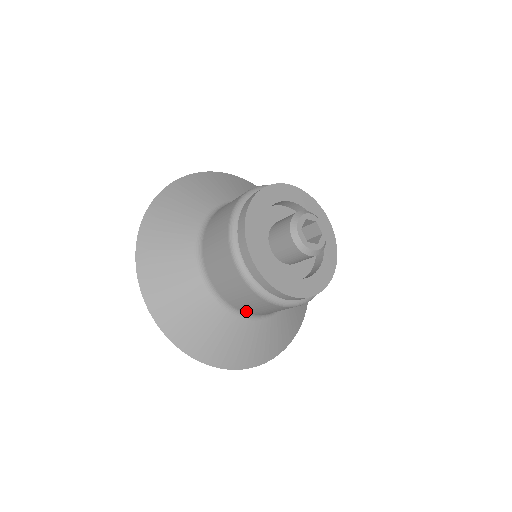
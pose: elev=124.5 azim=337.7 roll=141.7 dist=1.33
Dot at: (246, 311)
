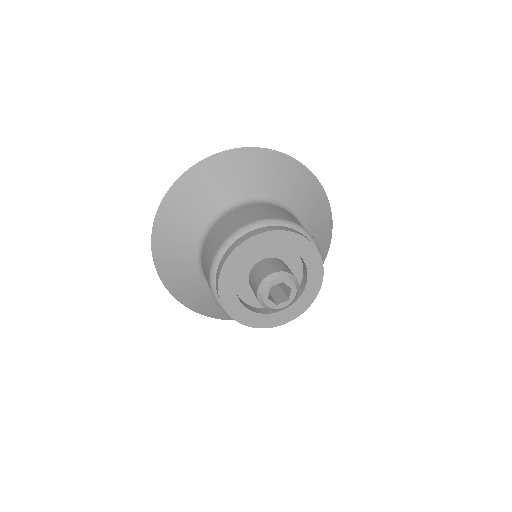
Dot at: occluded
